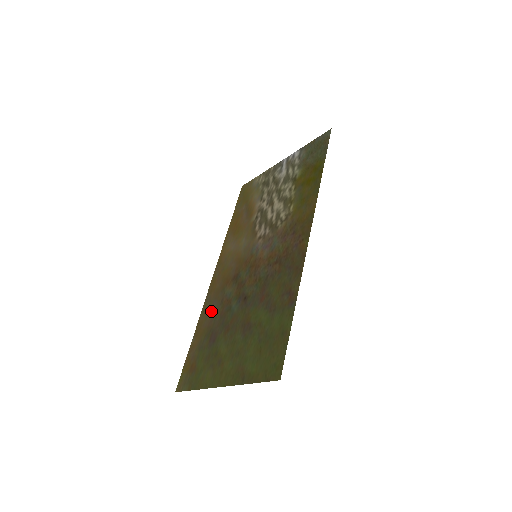
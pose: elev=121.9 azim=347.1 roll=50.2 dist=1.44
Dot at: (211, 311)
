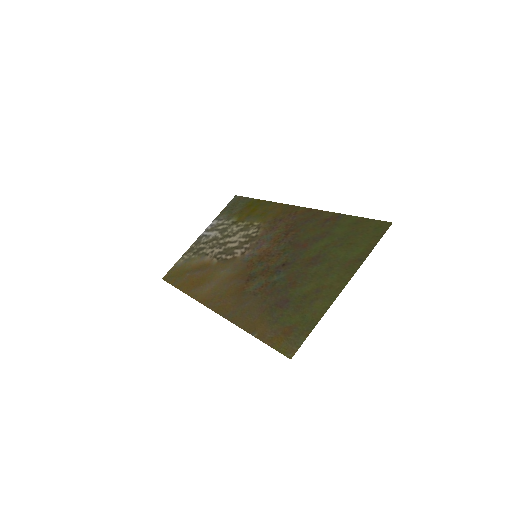
Dot at: (250, 308)
